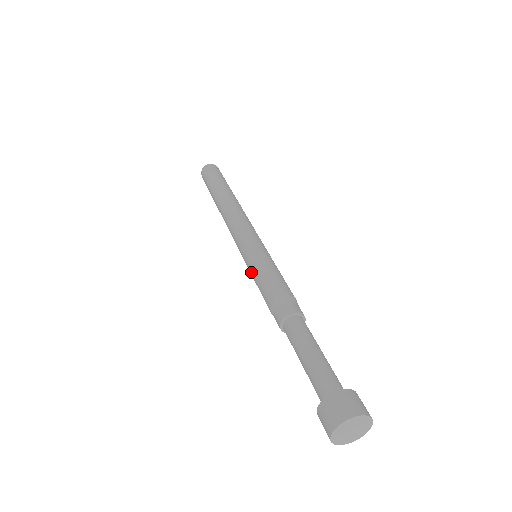
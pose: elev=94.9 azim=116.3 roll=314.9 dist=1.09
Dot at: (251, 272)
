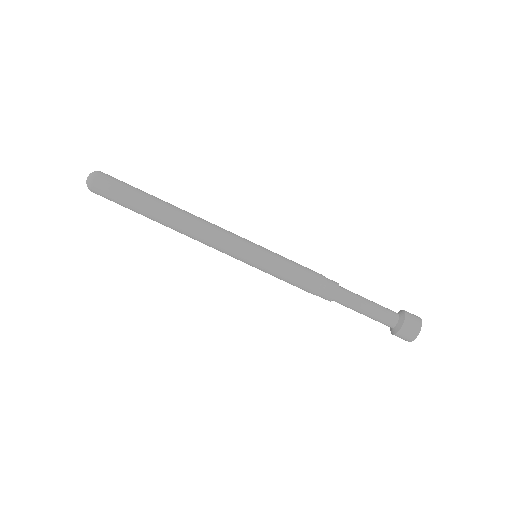
Dot at: (273, 272)
